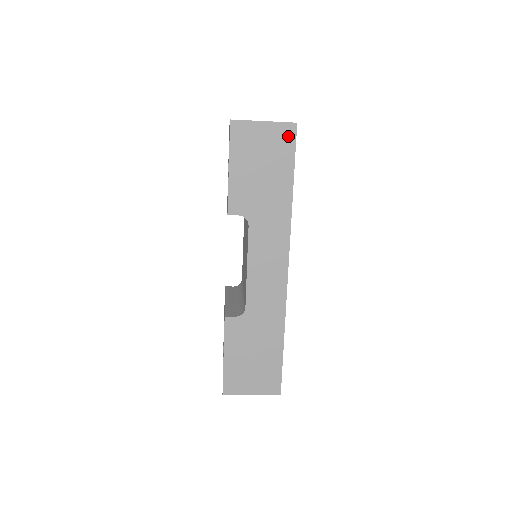
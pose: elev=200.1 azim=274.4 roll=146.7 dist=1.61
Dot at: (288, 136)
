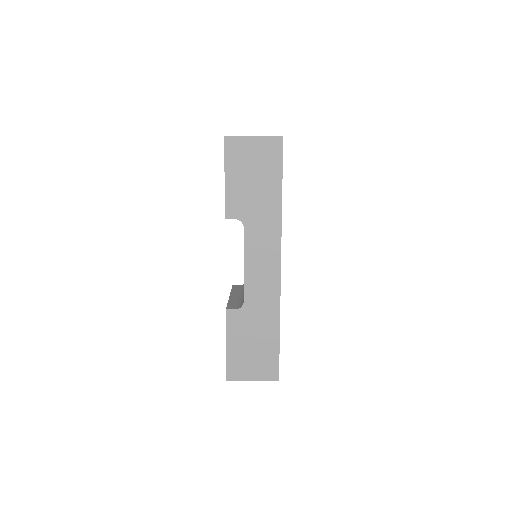
Dot at: (276, 148)
